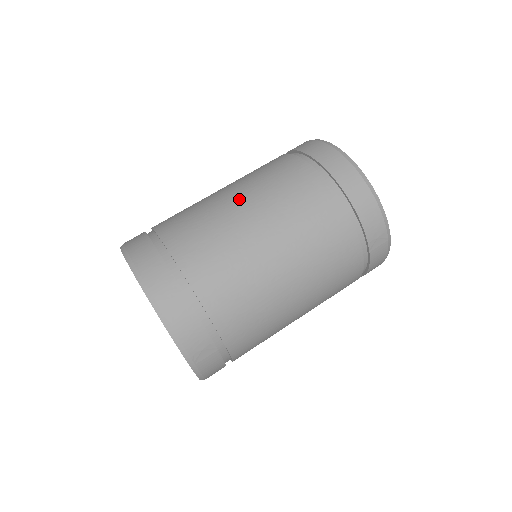
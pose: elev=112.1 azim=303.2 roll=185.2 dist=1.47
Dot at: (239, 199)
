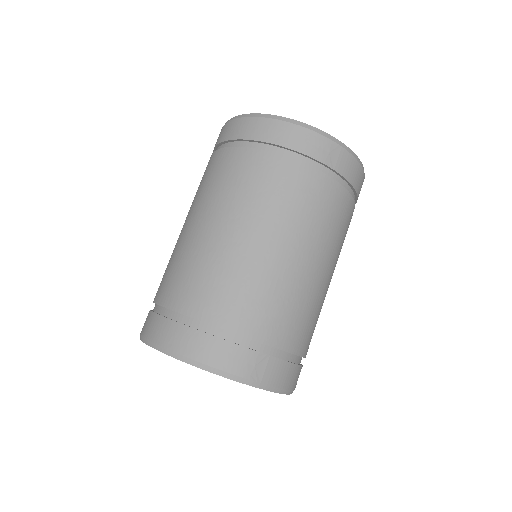
Dot at: (192, 222)
